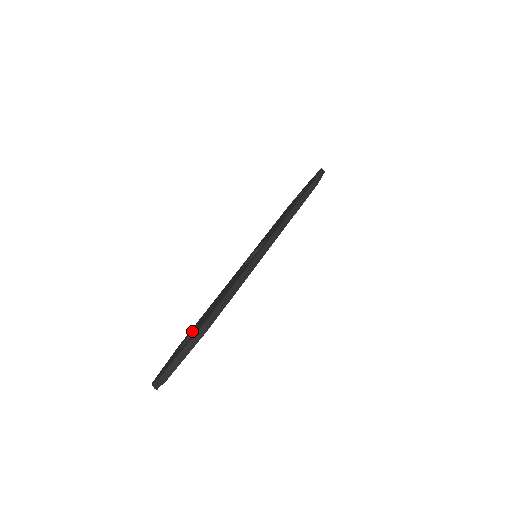
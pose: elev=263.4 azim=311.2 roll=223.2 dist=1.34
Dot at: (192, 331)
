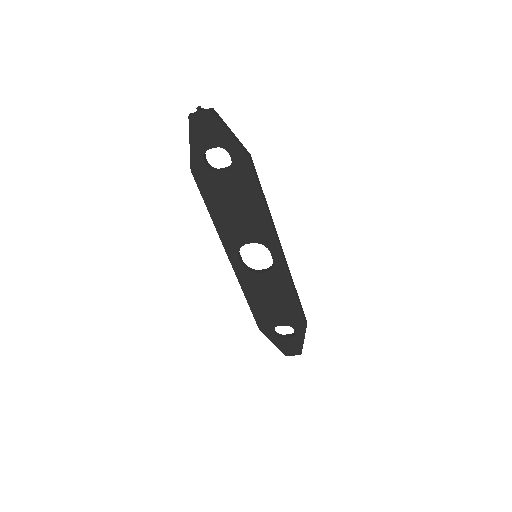
Dot at: (215, 170)
